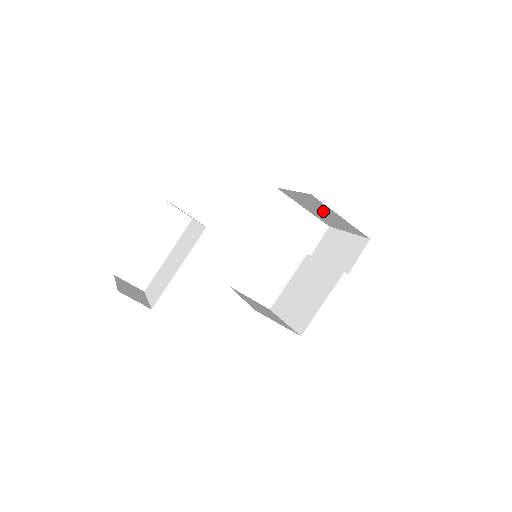
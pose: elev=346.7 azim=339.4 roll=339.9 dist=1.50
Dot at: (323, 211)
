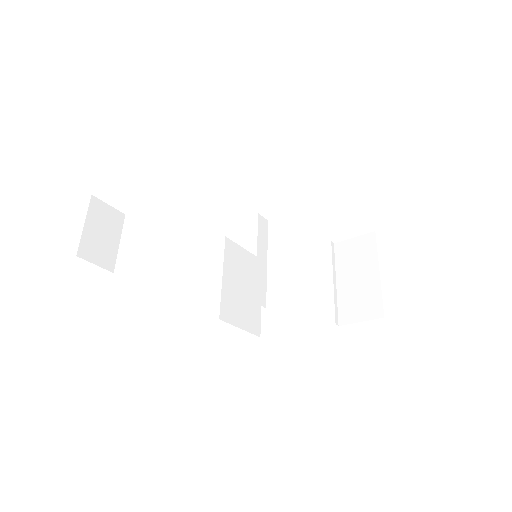
Dot at: occluded
